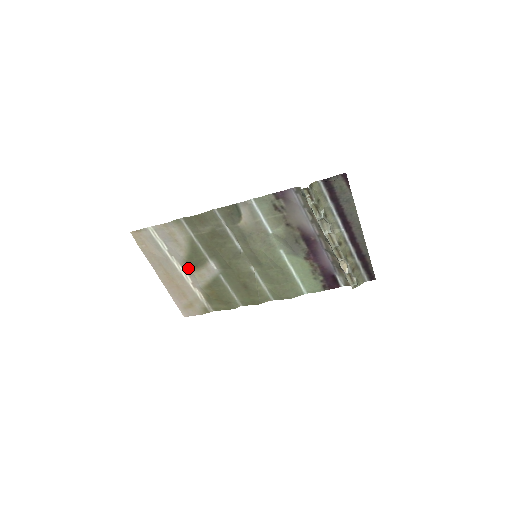
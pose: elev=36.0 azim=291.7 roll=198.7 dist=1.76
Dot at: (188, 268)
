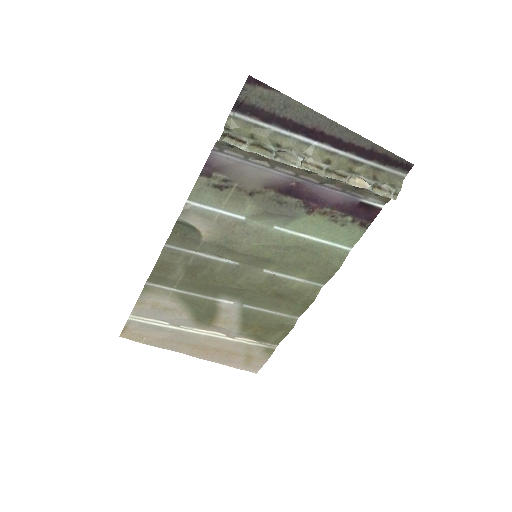
Dot at: (206, 325)
